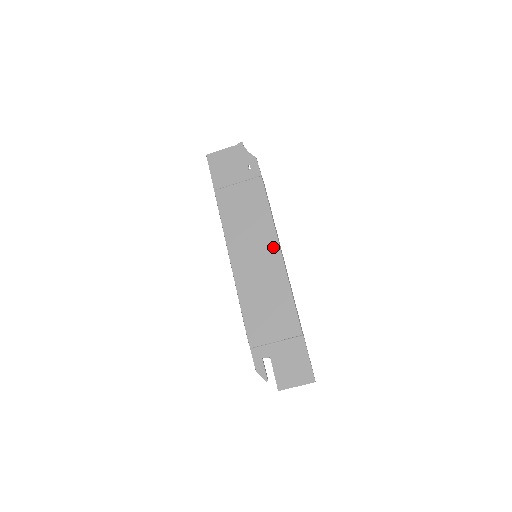
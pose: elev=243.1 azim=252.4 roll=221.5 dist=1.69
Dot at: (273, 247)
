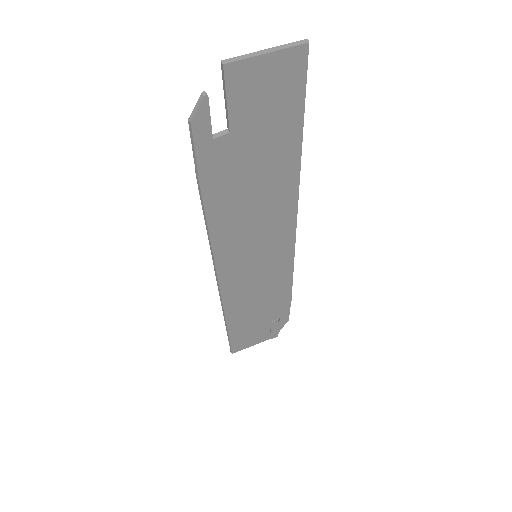
Dot at: occluded
